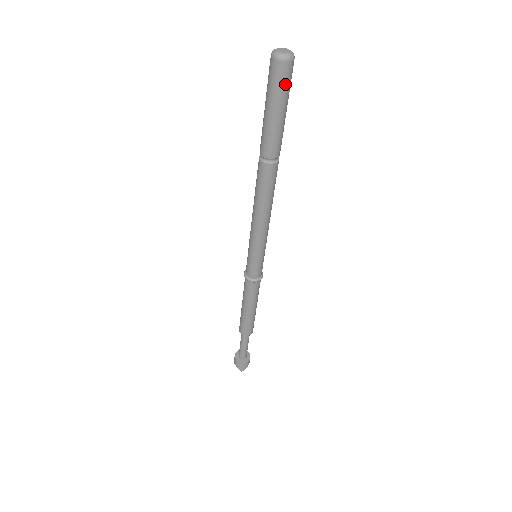
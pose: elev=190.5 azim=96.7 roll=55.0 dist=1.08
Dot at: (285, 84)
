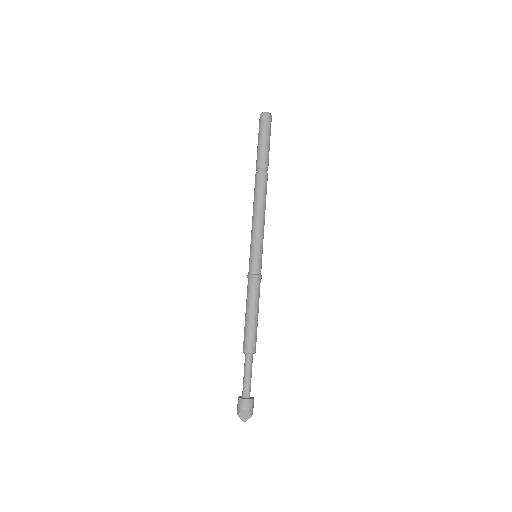
Dot at: occluded
